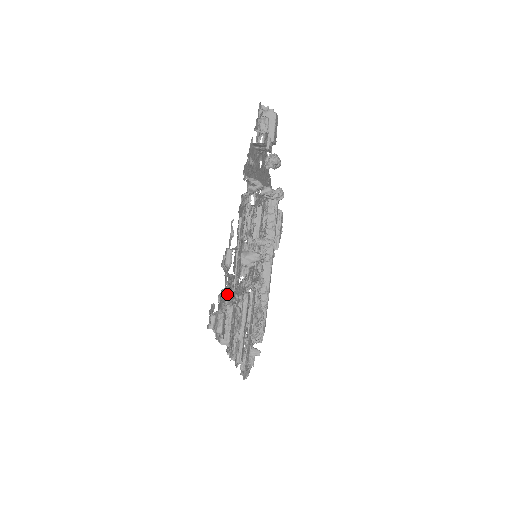
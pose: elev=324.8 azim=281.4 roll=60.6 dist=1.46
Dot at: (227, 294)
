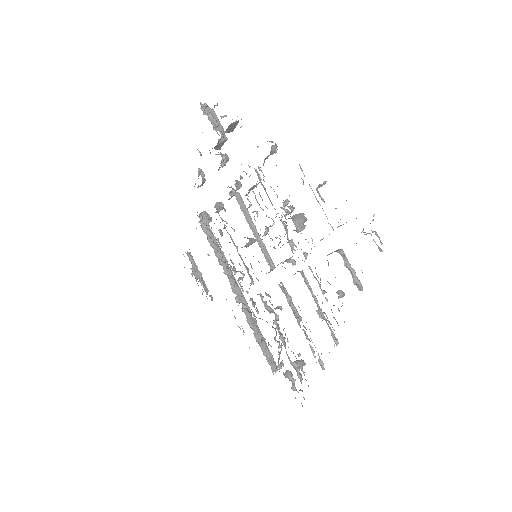
Dot at: occluded
